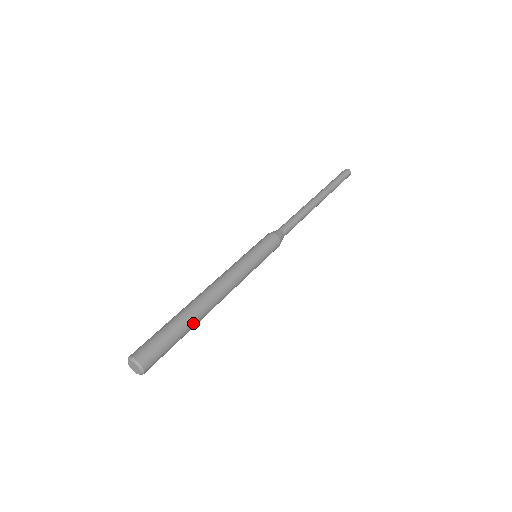
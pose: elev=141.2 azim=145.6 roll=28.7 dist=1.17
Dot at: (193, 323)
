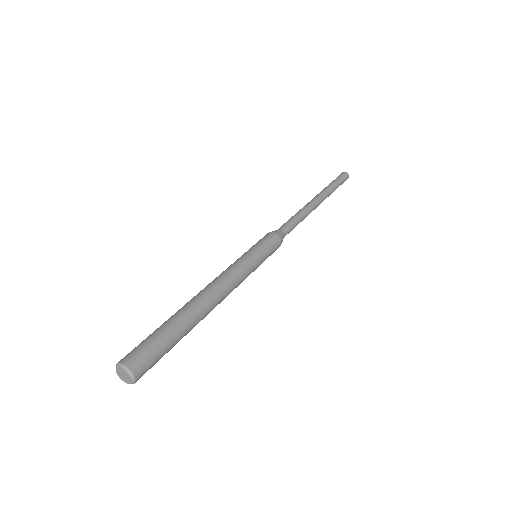
Dot at: (185, 317)
